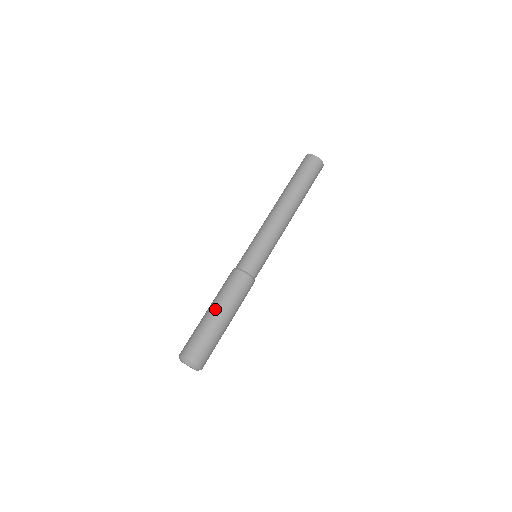
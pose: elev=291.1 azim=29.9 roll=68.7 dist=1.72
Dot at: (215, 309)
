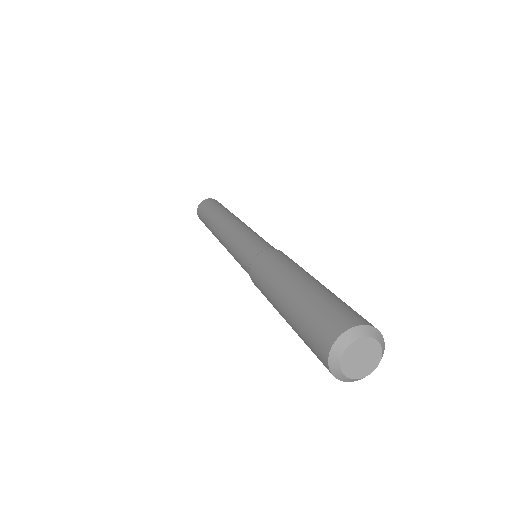
Dot at: (286, 283)
